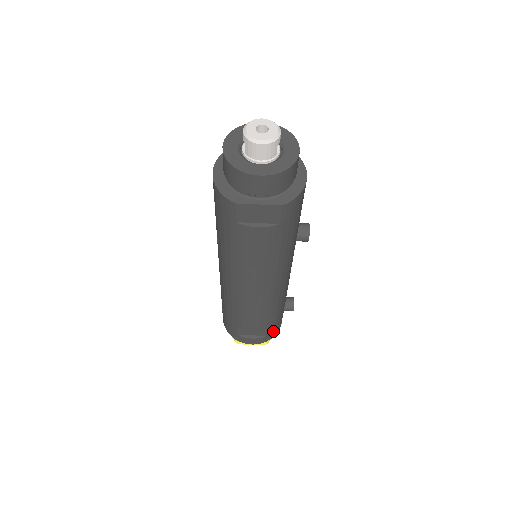
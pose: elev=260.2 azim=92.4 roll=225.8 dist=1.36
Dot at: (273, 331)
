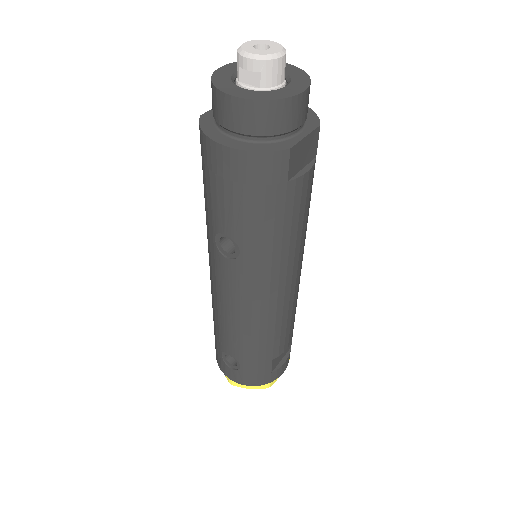
Dot at: occluded
